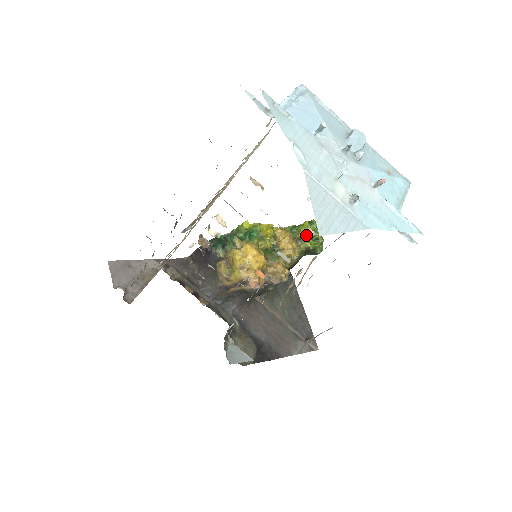
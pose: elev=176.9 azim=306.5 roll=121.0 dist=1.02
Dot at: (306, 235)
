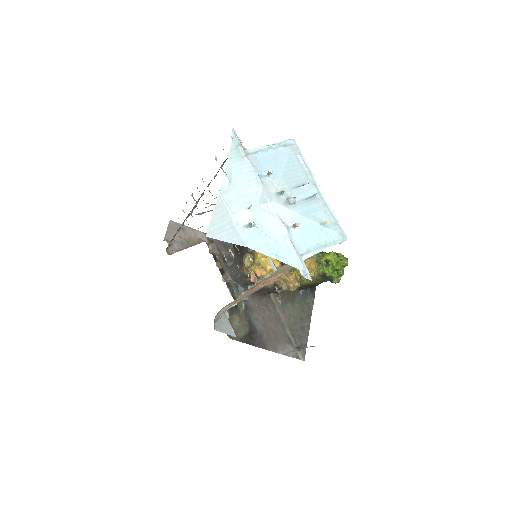
Dot at: (328, 263)
